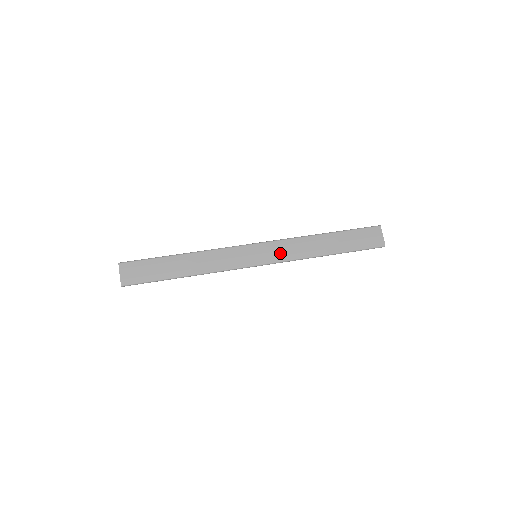
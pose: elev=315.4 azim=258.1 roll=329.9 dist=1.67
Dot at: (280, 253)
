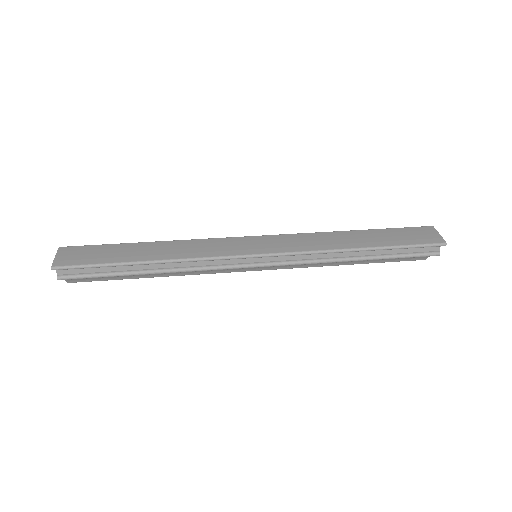
Dot at: (289, 244)
